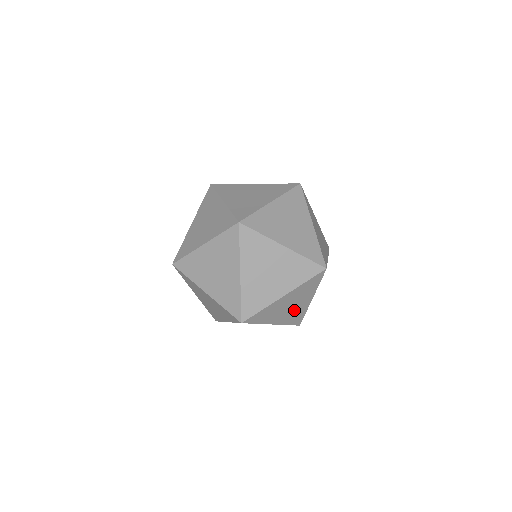
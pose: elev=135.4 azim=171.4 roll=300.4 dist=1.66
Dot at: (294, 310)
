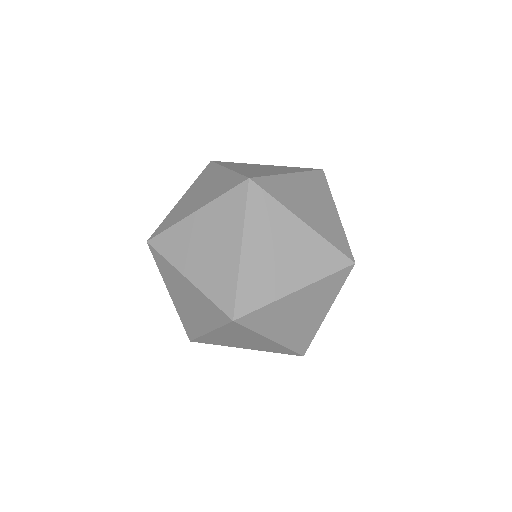
Dot at: occluded
